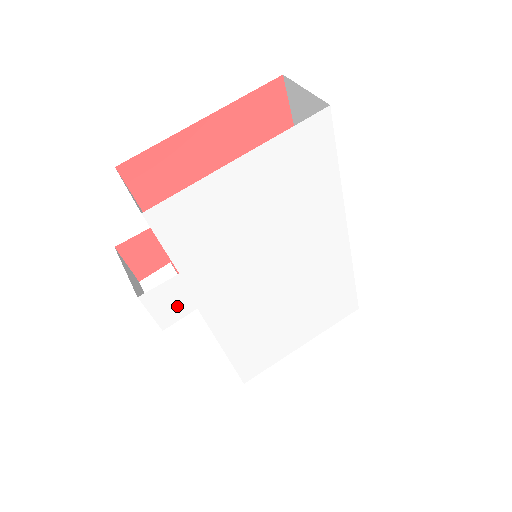
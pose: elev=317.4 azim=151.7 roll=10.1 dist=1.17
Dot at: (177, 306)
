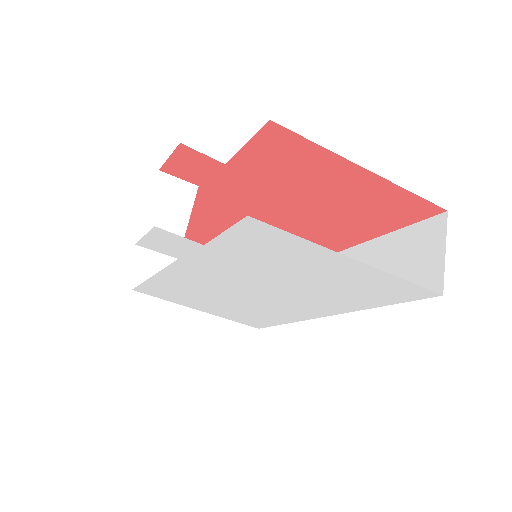
Dot at: (169, 248)
